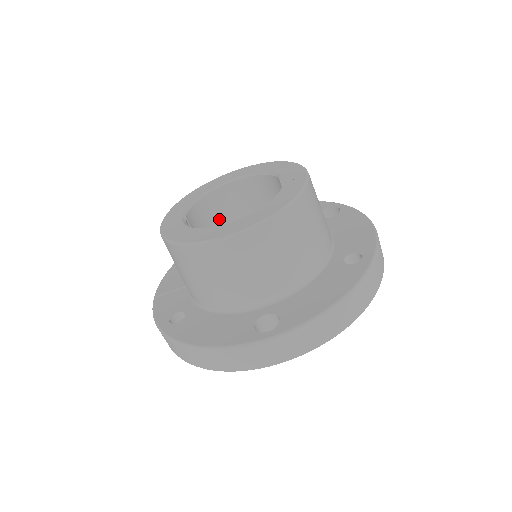
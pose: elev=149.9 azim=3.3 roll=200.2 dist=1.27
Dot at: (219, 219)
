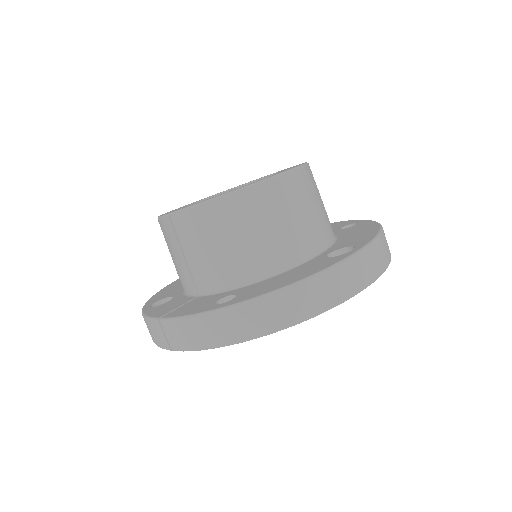
Dot at: occluded
